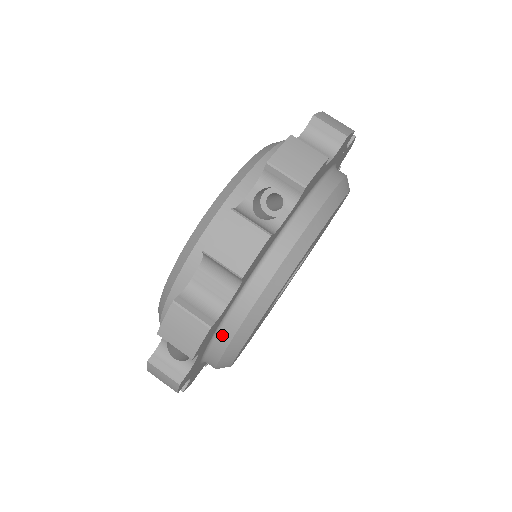
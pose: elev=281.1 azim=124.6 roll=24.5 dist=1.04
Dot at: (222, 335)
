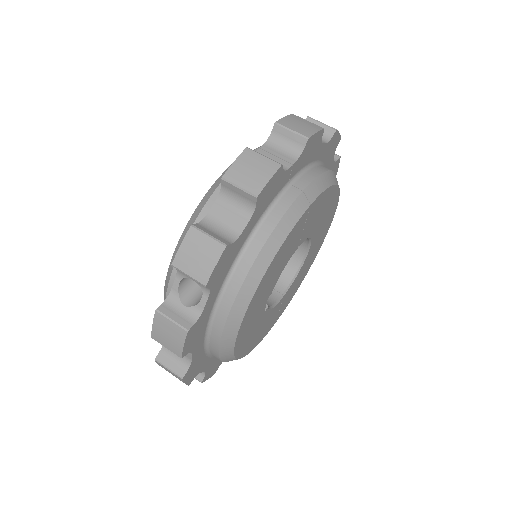
Dot at: occluded
